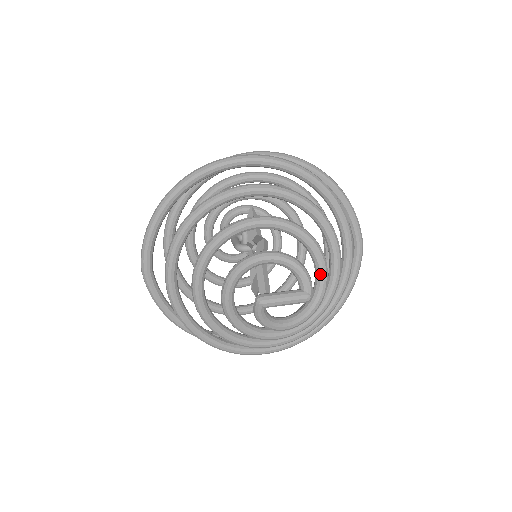
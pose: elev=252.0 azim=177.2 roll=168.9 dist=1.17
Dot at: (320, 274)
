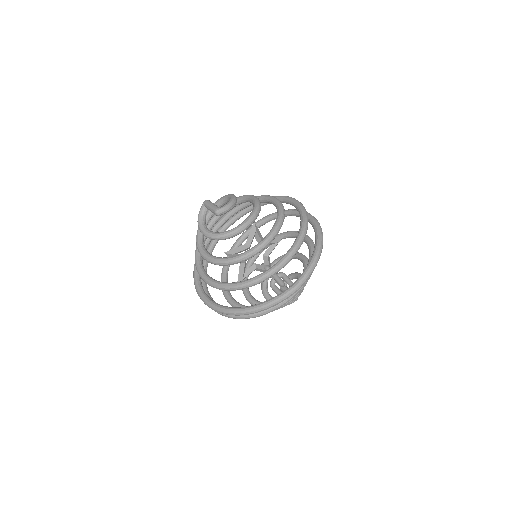
Dot at: (239, 225)
